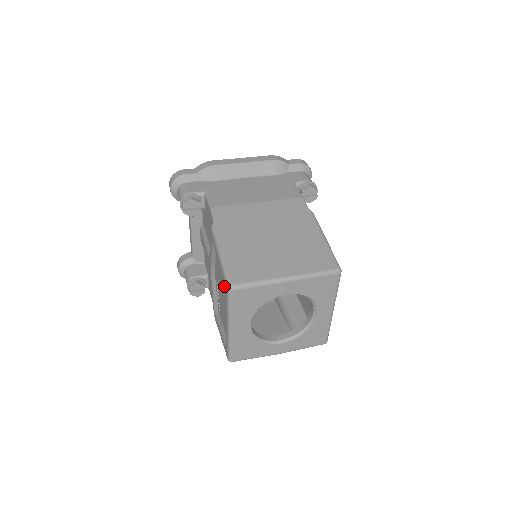
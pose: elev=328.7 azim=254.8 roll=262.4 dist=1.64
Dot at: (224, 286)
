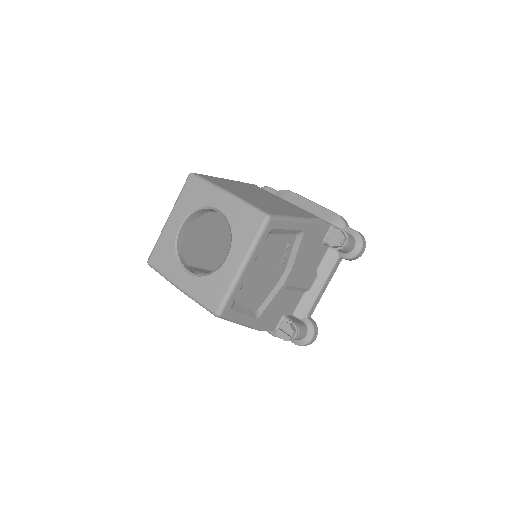
Dot at: occluded
